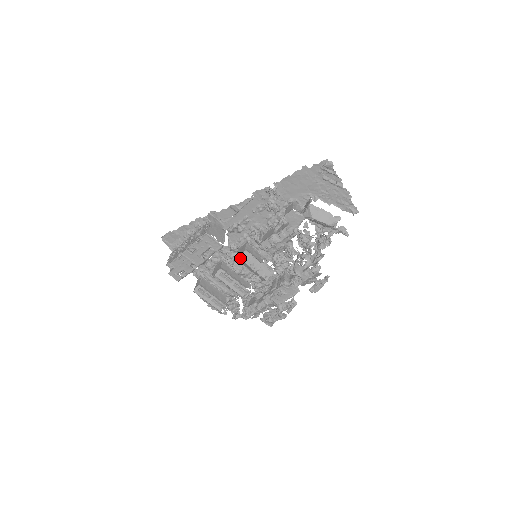
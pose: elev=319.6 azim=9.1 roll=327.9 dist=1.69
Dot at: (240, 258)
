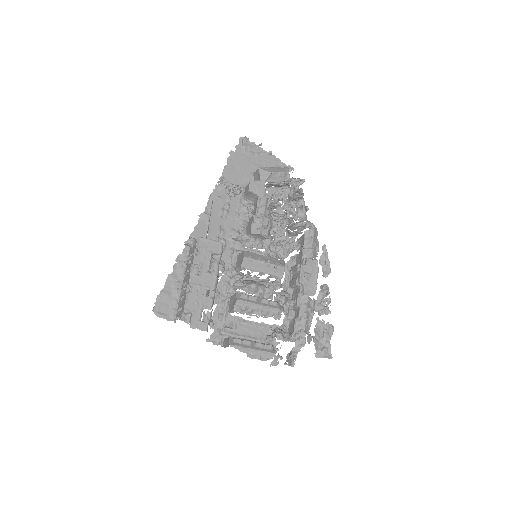
Dot at: (245, 257)
